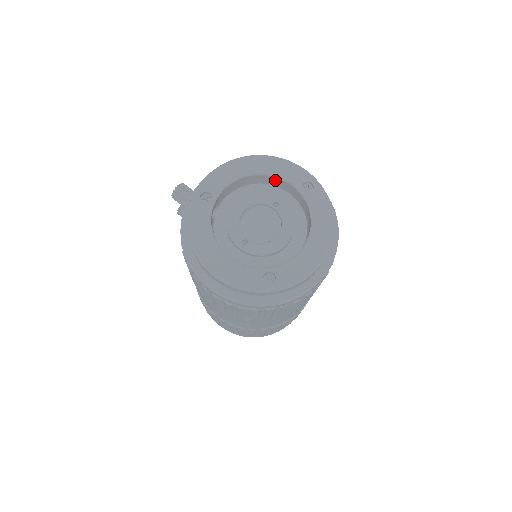
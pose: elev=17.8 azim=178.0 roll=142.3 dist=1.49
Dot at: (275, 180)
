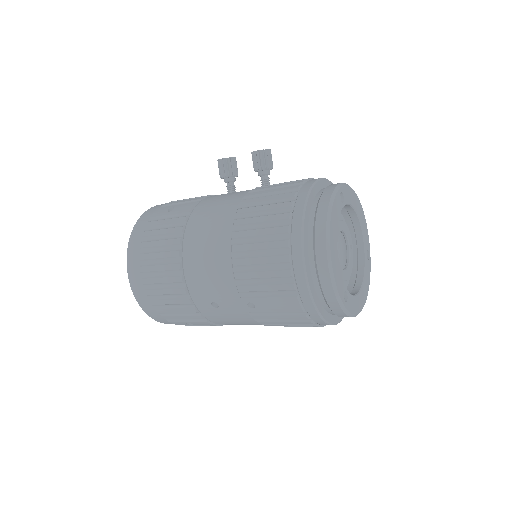
Dot at: (356, 230)
